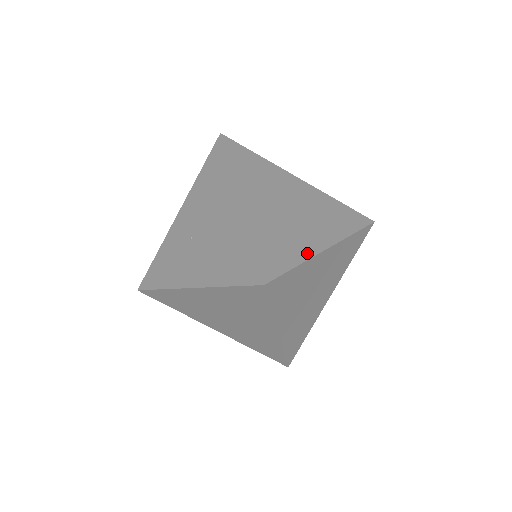
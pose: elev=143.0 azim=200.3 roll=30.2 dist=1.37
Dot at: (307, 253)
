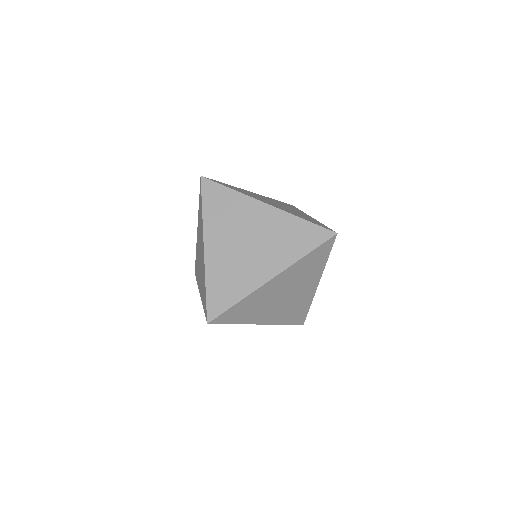
Dot at: (250, 288)
